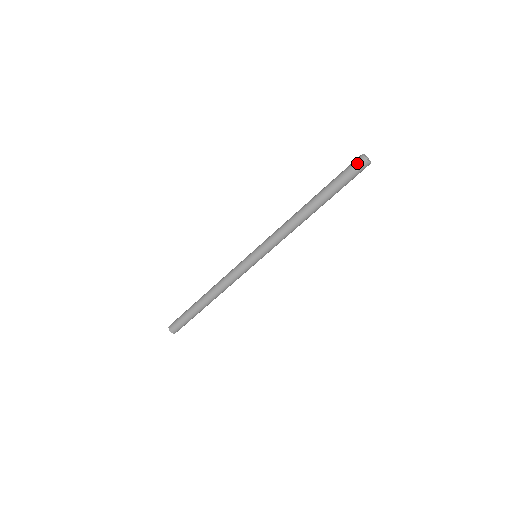
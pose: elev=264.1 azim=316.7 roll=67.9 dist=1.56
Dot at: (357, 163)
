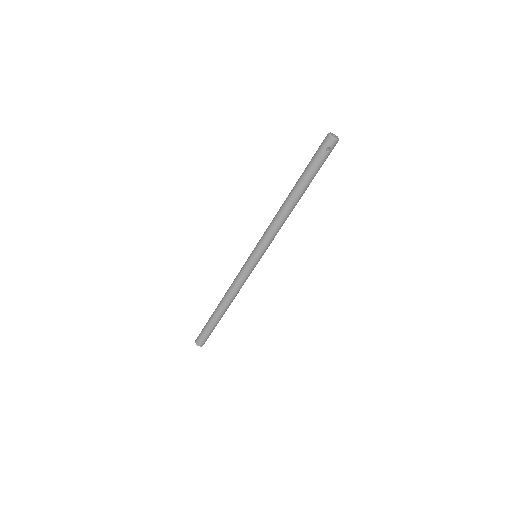
Dot at: (327, 145)
